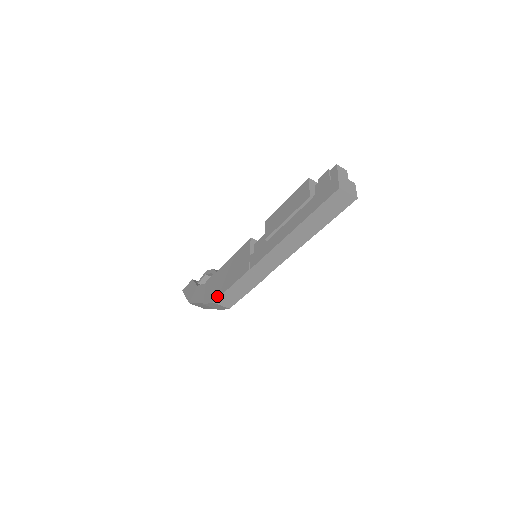
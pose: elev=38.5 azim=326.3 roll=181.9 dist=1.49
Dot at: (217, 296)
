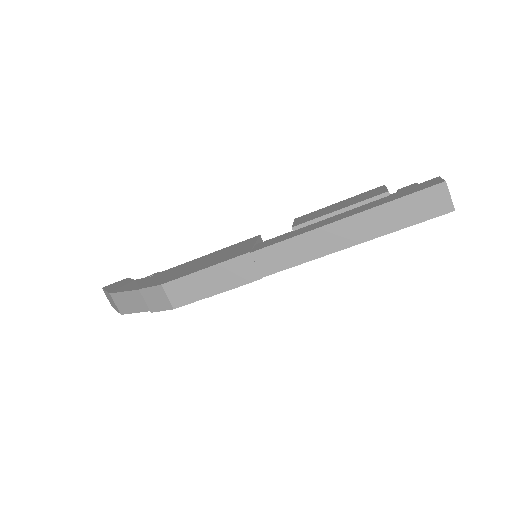
Dot at: (173, 278)
